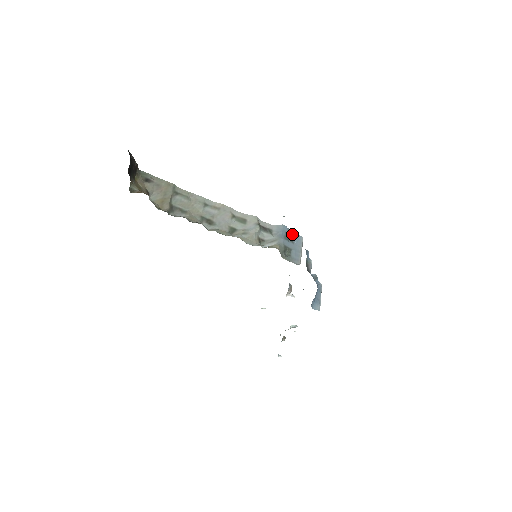
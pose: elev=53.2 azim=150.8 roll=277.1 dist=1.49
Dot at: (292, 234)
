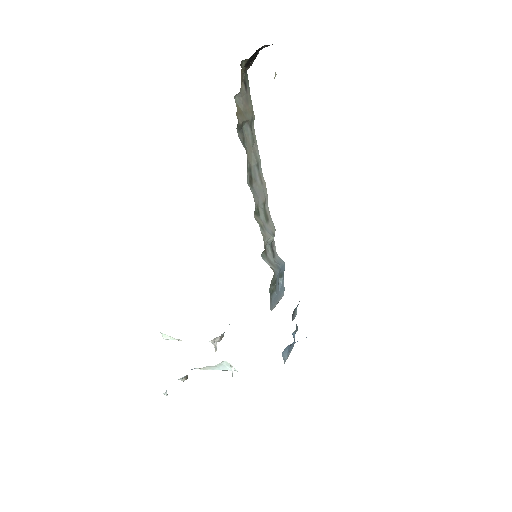
Dot at: (282, 280)
